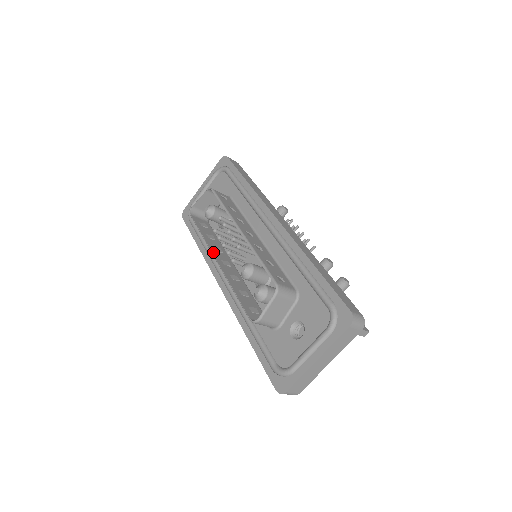
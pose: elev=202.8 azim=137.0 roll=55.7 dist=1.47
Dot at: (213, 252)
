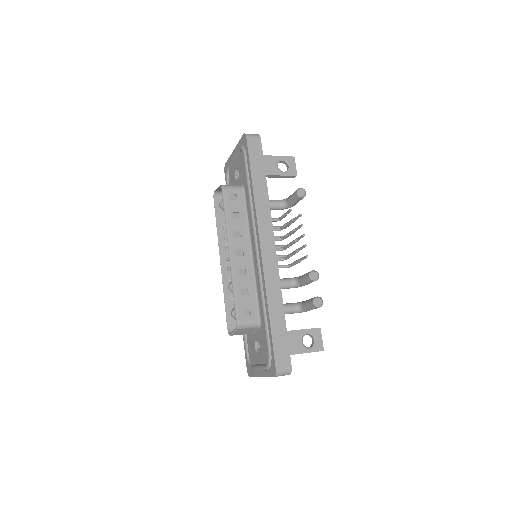
Dot at: (220, 250)
